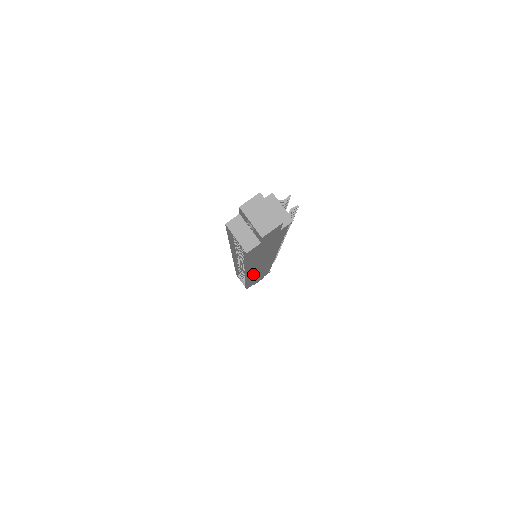
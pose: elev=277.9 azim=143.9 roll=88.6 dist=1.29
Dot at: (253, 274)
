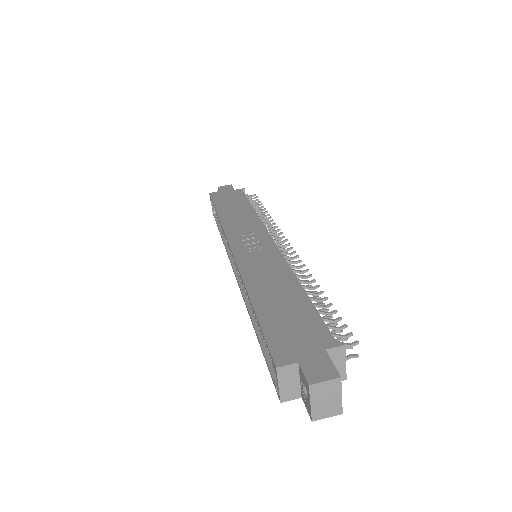
Dot at: occluded
